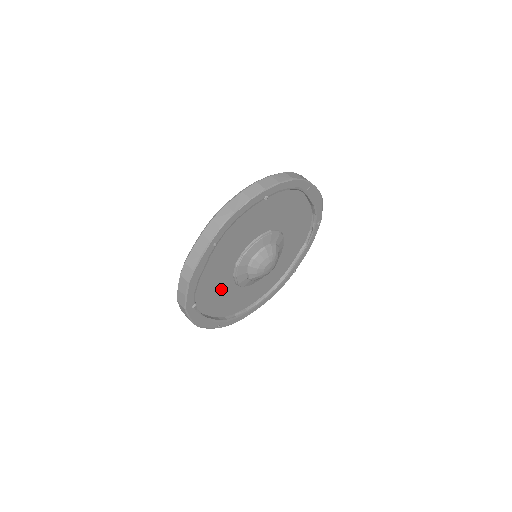
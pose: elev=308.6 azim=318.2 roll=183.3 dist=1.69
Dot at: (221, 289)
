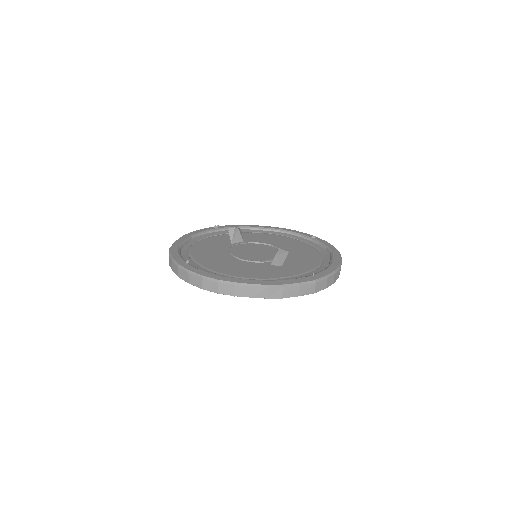
Dot at: occluded
